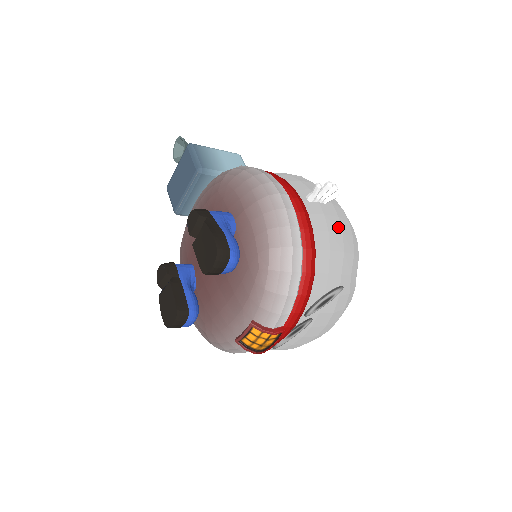
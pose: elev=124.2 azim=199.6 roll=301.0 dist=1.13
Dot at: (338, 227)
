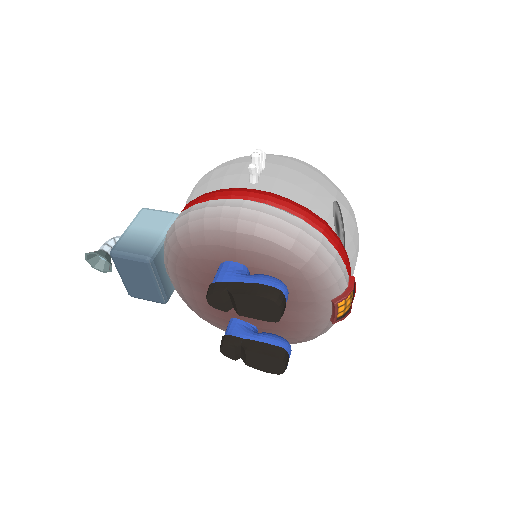
Dot at: (293, 173)
